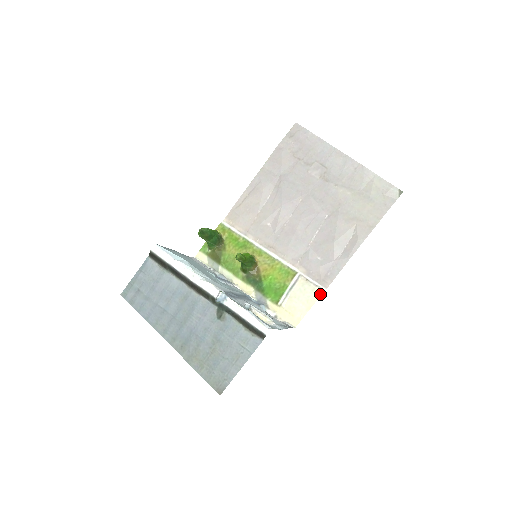
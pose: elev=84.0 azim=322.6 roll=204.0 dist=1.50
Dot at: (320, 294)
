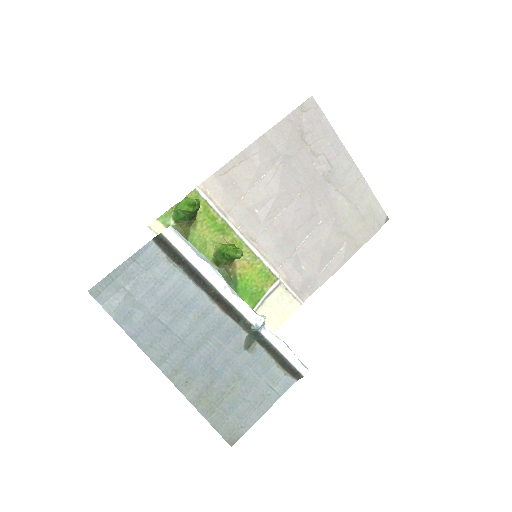
Dot at: (297, 308)
